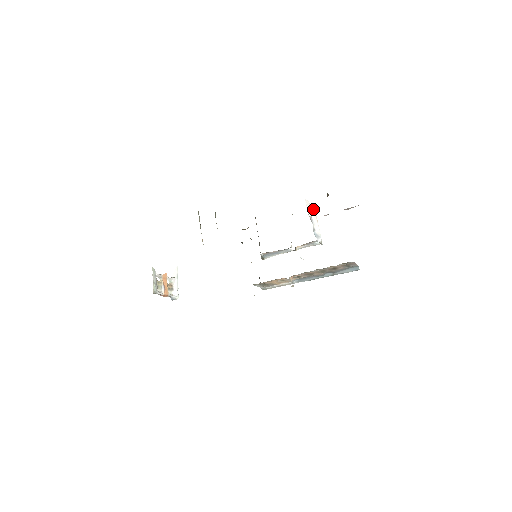
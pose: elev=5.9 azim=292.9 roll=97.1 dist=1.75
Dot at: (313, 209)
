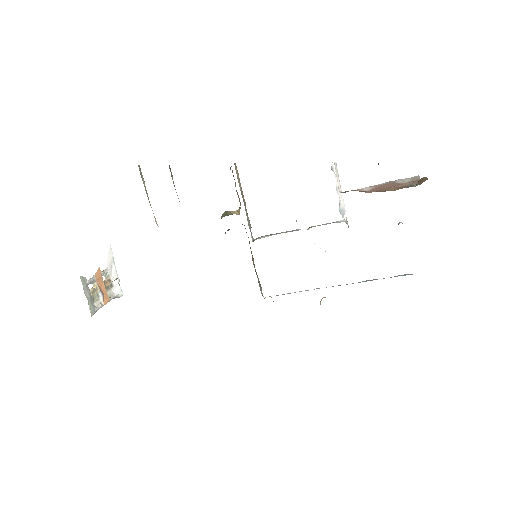
Dot at: occluded
